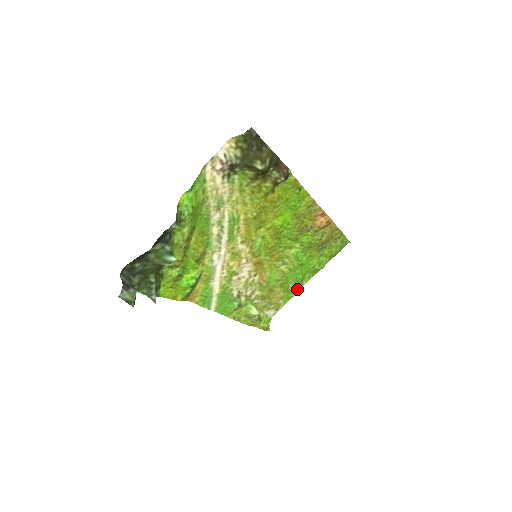
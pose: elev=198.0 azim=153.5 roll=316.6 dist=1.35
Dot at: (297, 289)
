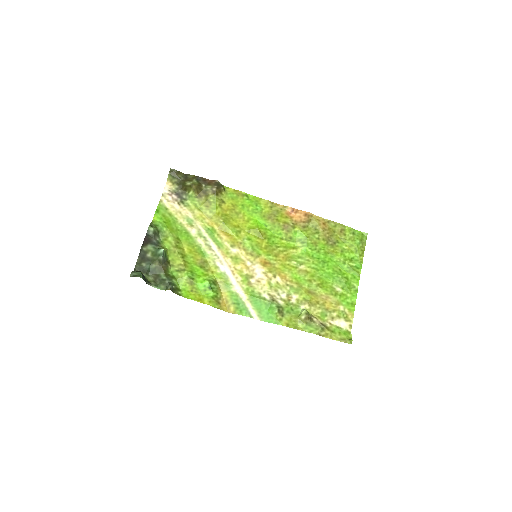
Dot at: (352, 293)
